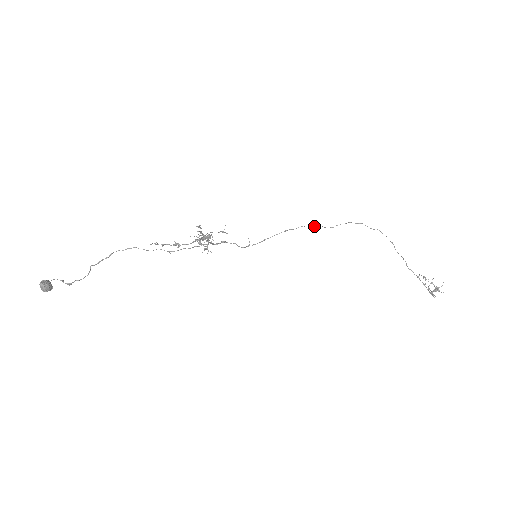
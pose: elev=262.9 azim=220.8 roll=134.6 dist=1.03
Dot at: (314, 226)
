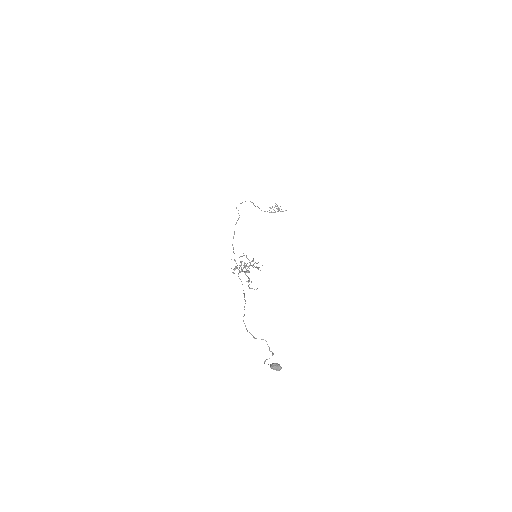
Dot at: occluded
